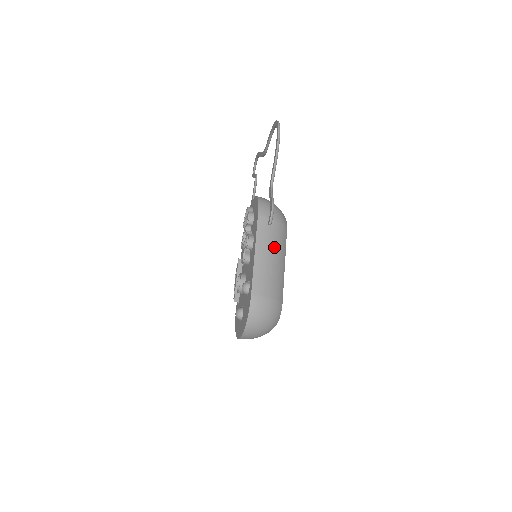
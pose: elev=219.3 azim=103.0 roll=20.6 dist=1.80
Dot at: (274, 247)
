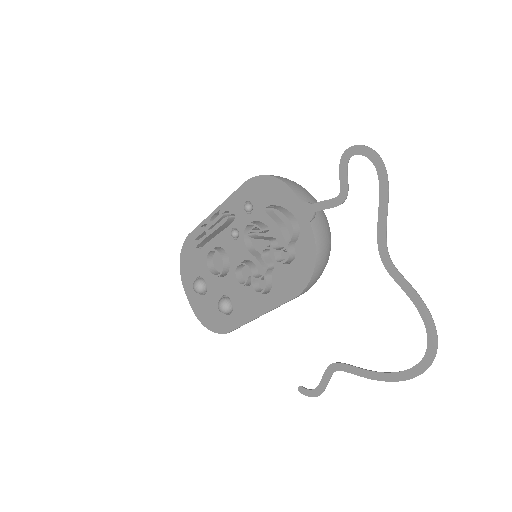
Dot at: occluded
